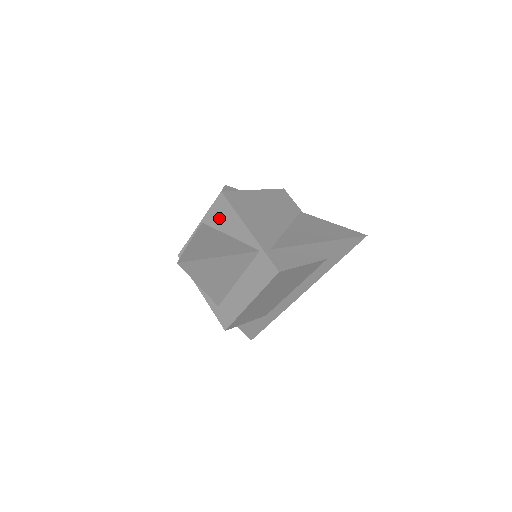
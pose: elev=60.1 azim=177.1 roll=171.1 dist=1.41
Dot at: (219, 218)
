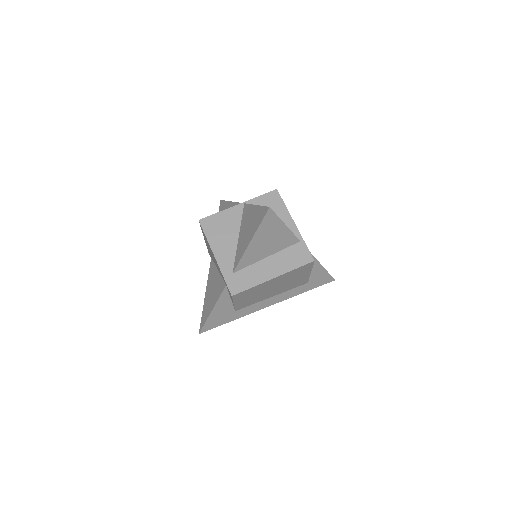
Dot at: occluded
